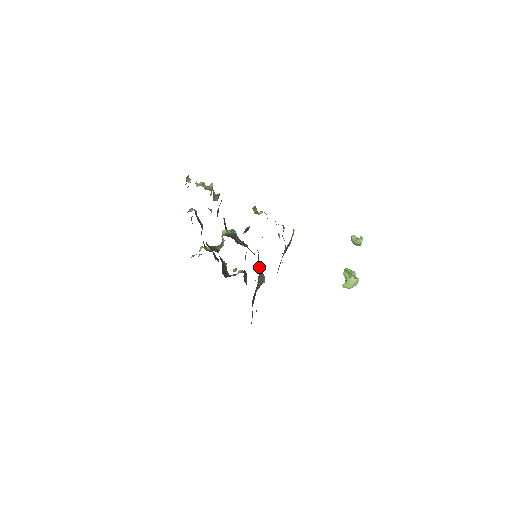
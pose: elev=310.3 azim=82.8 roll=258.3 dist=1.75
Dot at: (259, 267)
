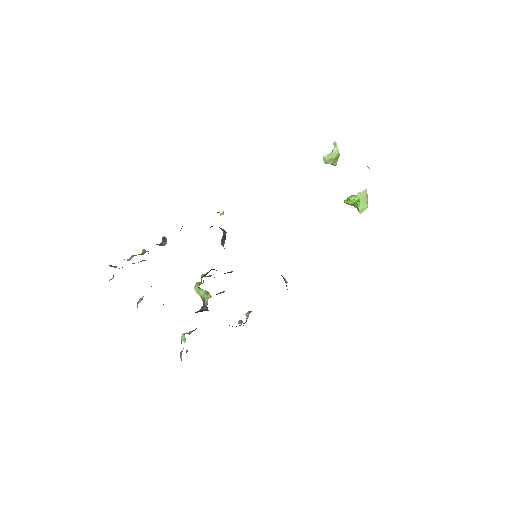
Dot at: occluded
